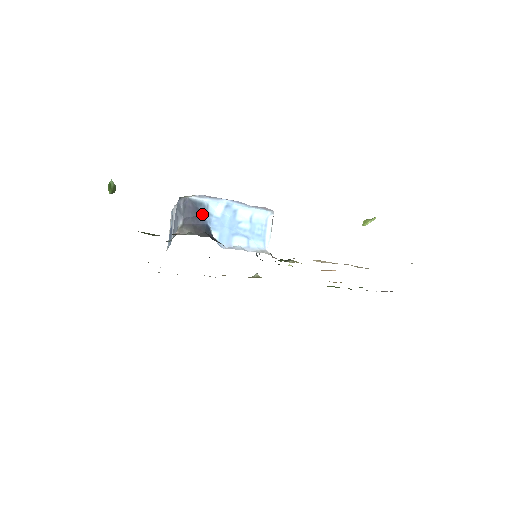
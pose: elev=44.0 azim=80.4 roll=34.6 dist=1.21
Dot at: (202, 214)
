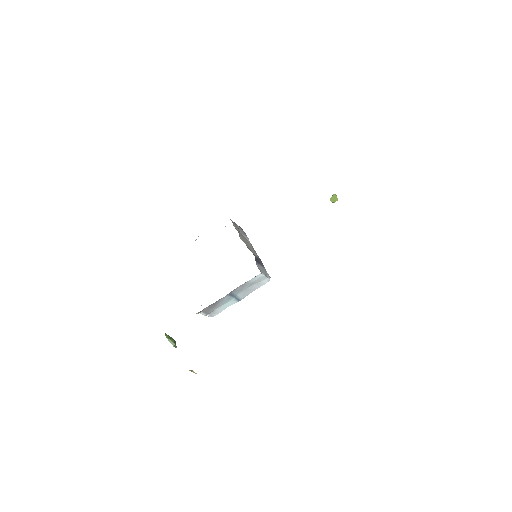
Dot at: occluded
